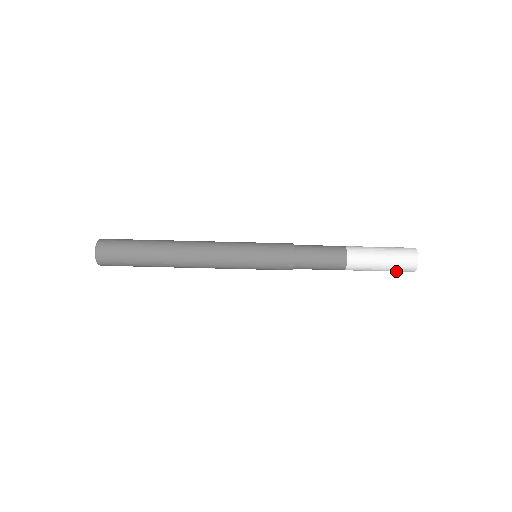
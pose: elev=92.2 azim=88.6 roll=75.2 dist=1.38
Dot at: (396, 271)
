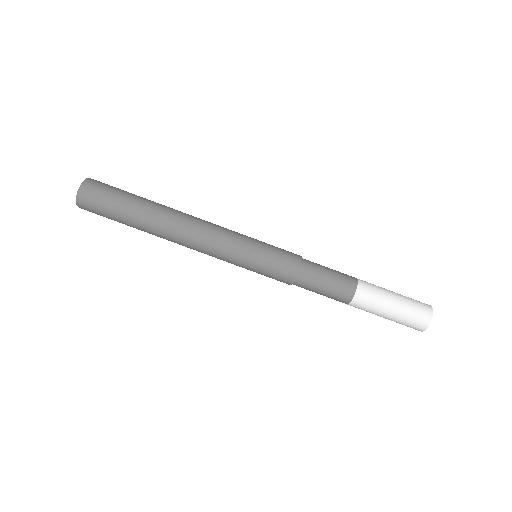
Dot at: occluded
